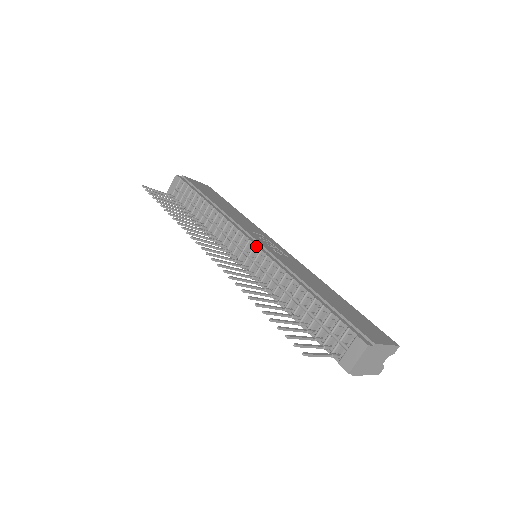
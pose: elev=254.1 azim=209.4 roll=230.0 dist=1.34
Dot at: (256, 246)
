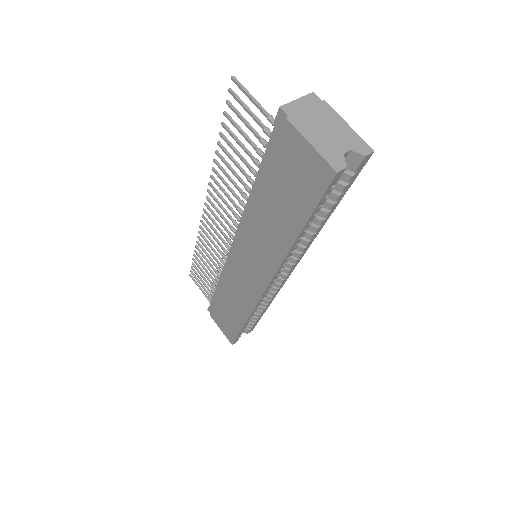
Dot at: occluded
